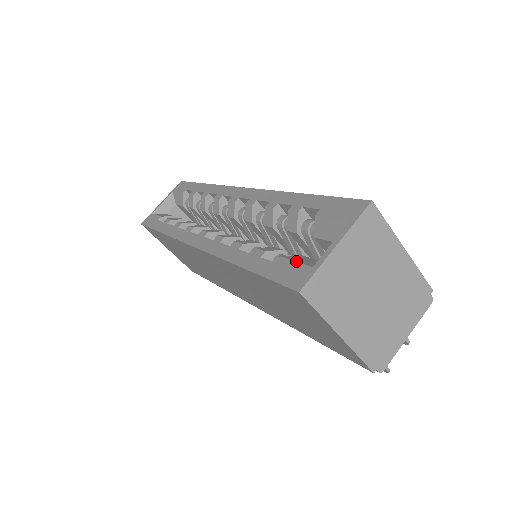
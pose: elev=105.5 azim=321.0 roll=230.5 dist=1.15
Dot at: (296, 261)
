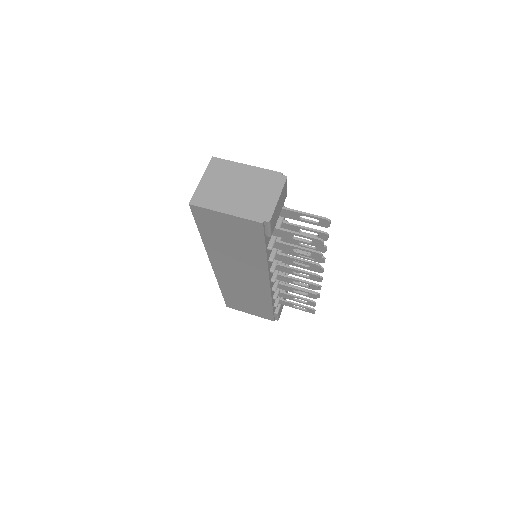
Dot at: occluded
